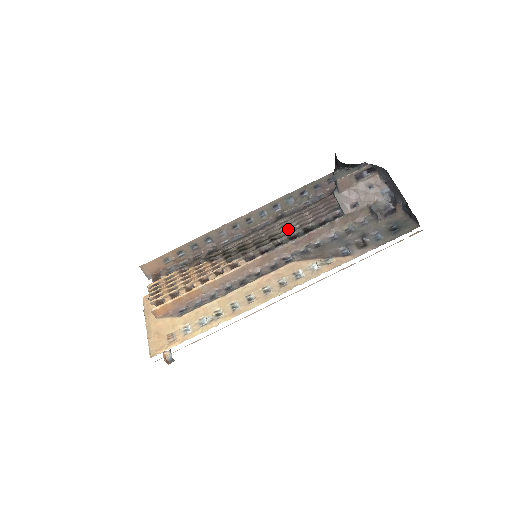
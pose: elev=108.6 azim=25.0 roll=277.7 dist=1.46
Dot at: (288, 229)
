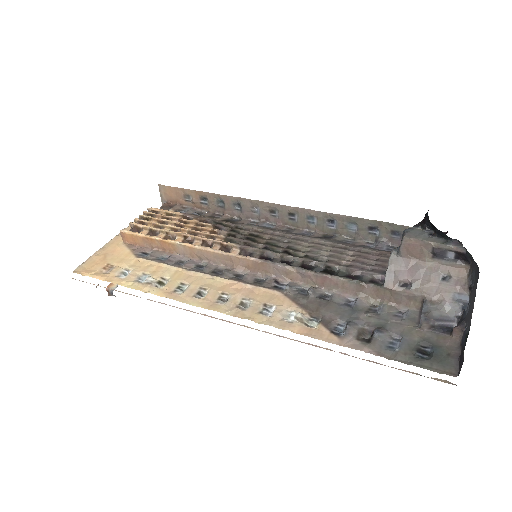
Dot at: (313, 254)
